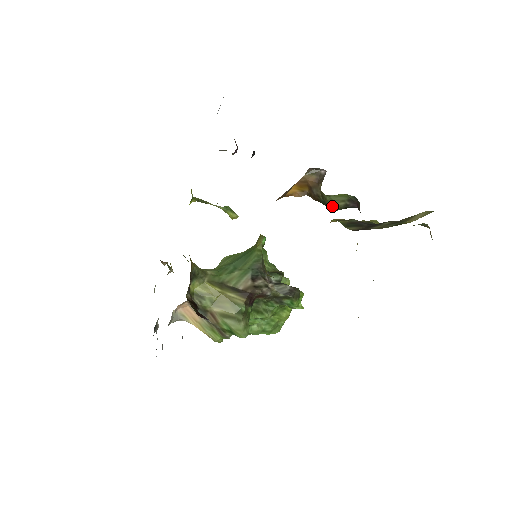
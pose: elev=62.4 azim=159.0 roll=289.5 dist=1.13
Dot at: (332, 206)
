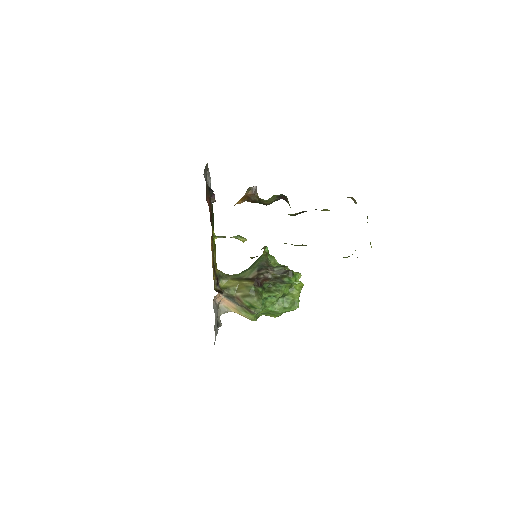
Dot at: (267, 203)
